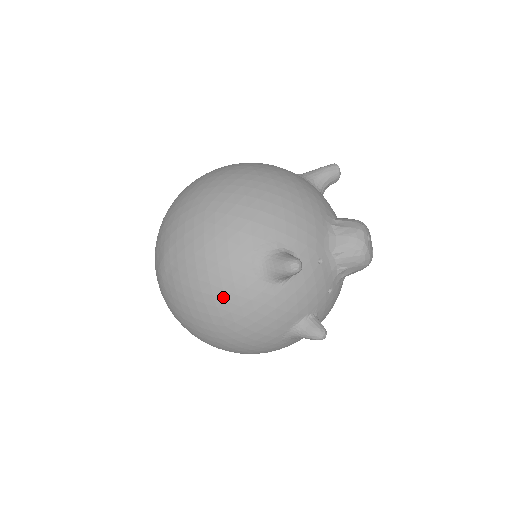
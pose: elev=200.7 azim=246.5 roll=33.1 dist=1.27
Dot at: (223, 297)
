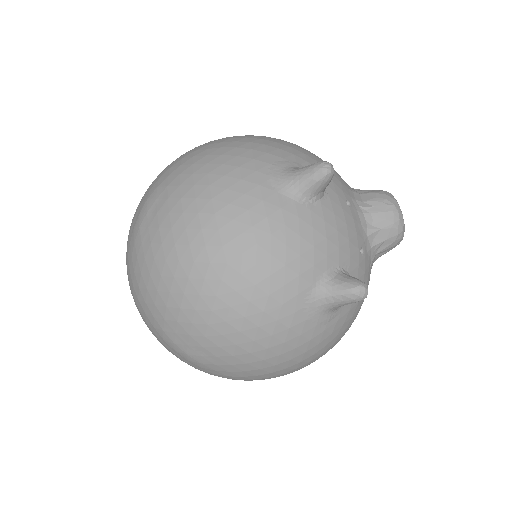
Dot at: (228, 214)
